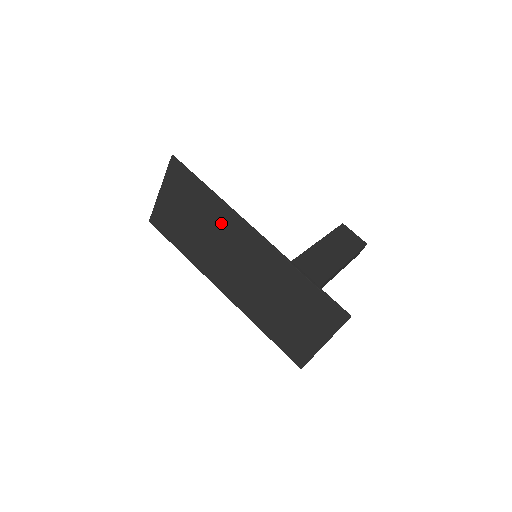
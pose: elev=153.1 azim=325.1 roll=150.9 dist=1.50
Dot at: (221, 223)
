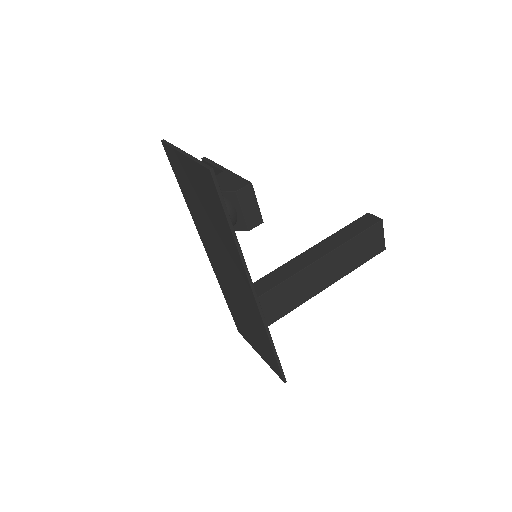
Dot at: (230, 253)
